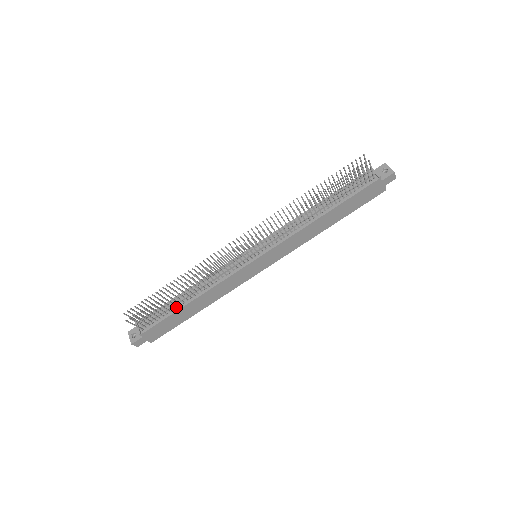
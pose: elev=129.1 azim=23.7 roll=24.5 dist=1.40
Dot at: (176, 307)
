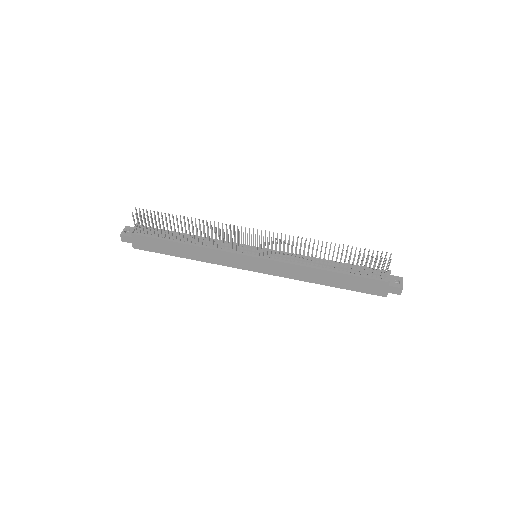
Dot at: (172, 238)
